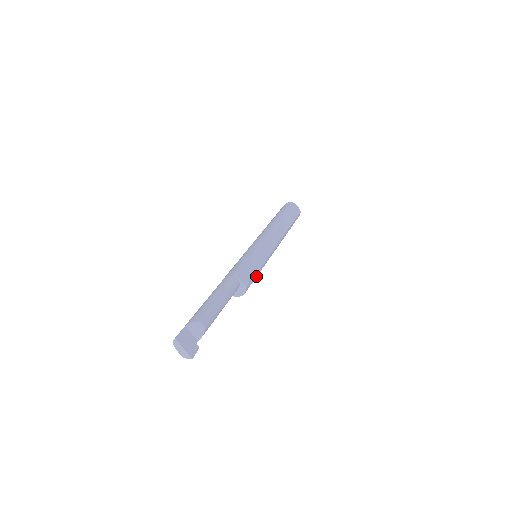
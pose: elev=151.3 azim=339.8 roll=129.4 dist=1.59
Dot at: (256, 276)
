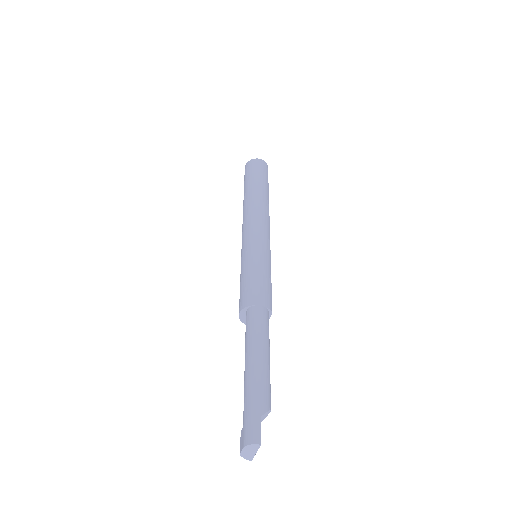
Dot at: occluded
